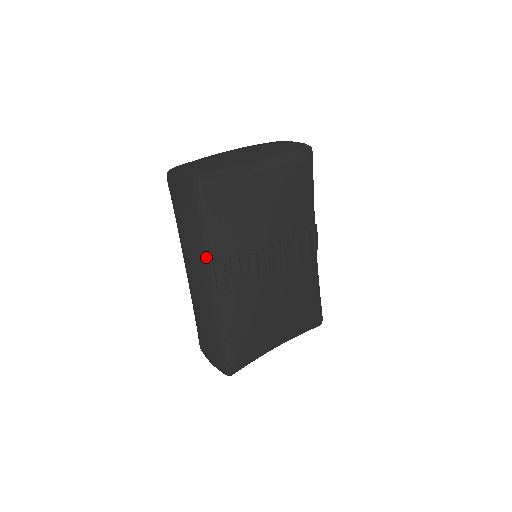
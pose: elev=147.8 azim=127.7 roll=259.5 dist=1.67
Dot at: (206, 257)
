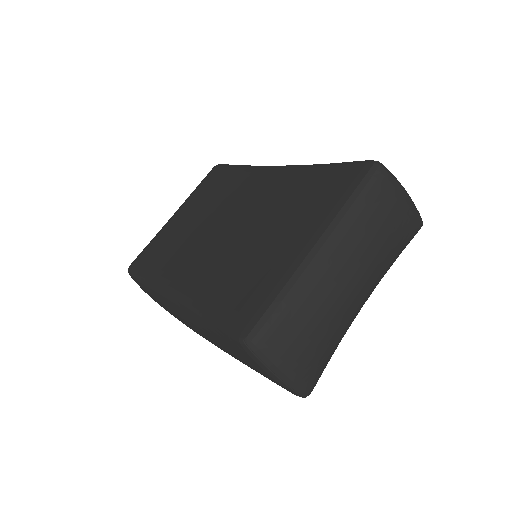
Dot at: occluded
